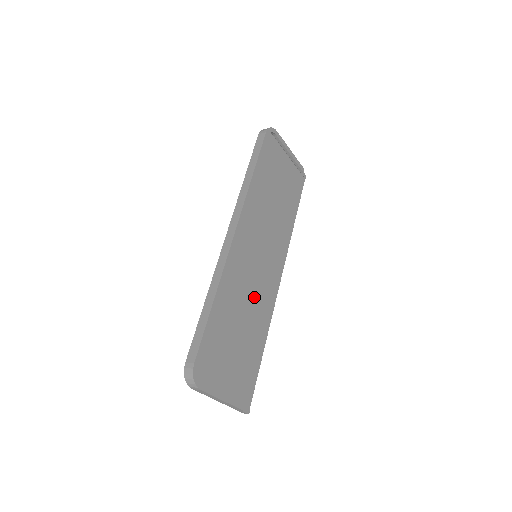
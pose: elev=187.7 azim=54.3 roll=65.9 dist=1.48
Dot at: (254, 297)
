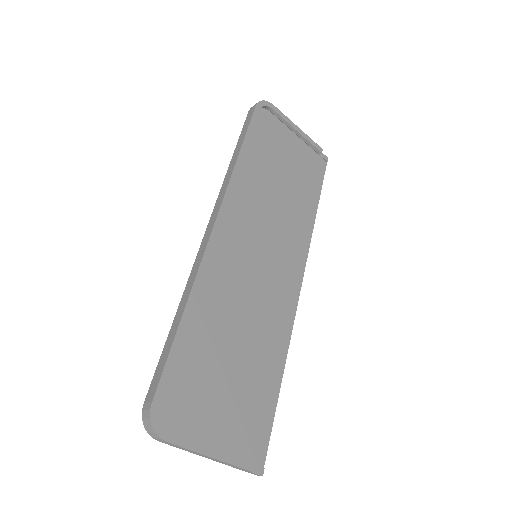
Dot at: (257, 309)
